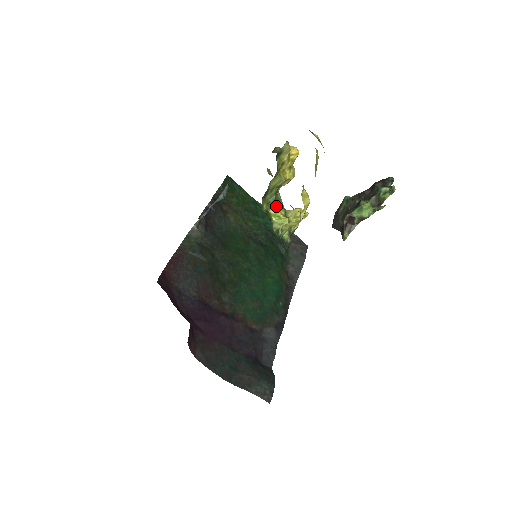
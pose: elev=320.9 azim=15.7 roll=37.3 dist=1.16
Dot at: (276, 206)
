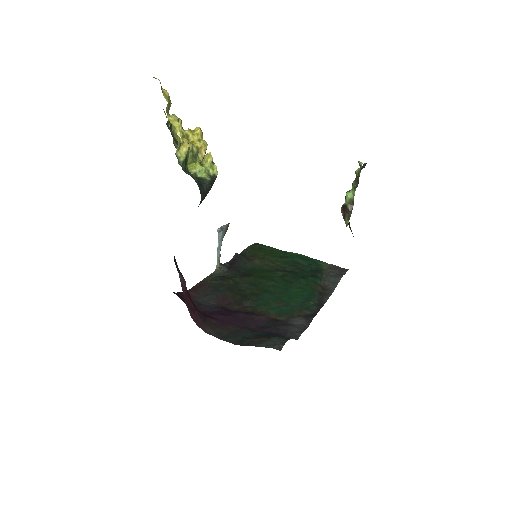
Dot at: (193, 163)
